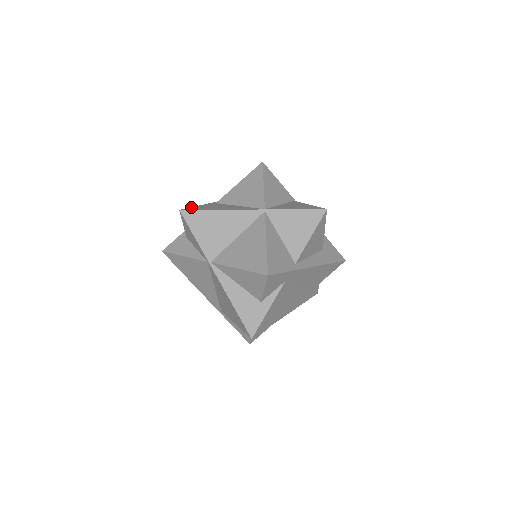
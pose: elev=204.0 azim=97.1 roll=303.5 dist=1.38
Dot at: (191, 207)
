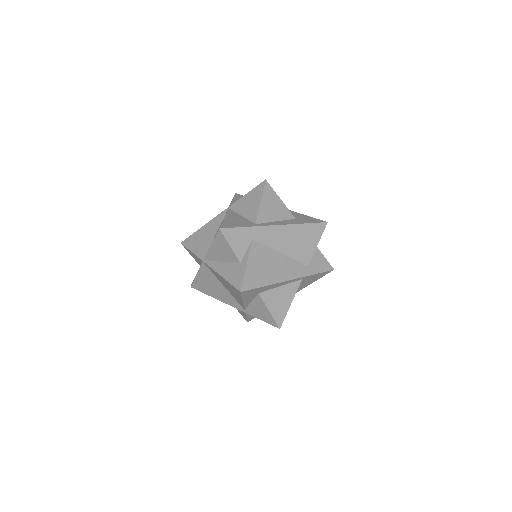
Dot at: occluded
